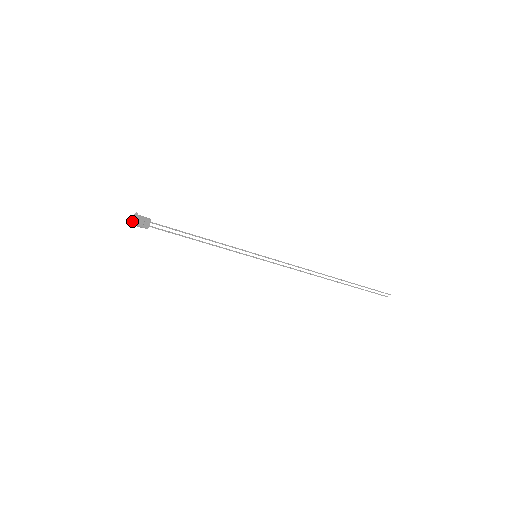
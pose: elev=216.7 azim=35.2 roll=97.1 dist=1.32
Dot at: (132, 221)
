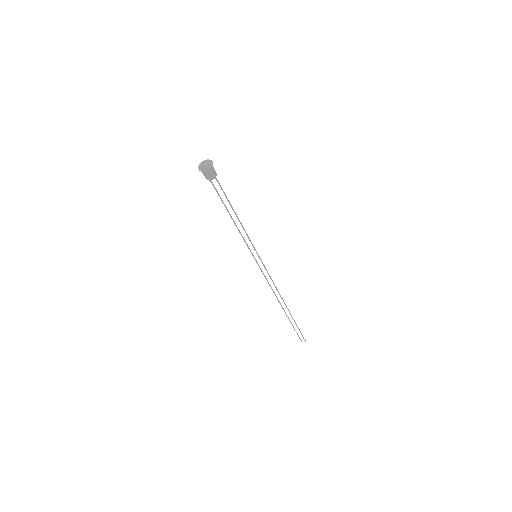
Dot at: (204, 165)
